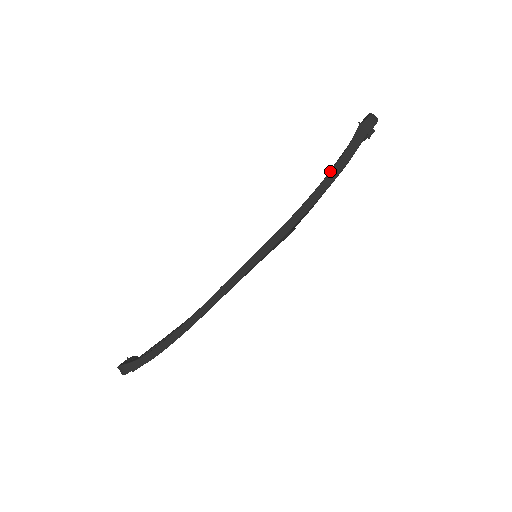
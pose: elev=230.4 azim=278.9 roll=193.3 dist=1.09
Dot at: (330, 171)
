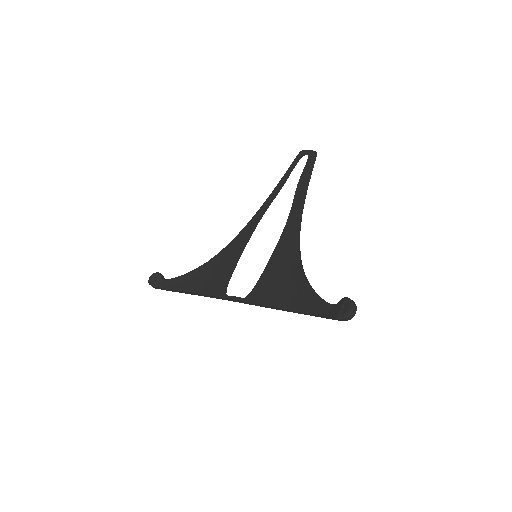
Dot at: (309, 313)
